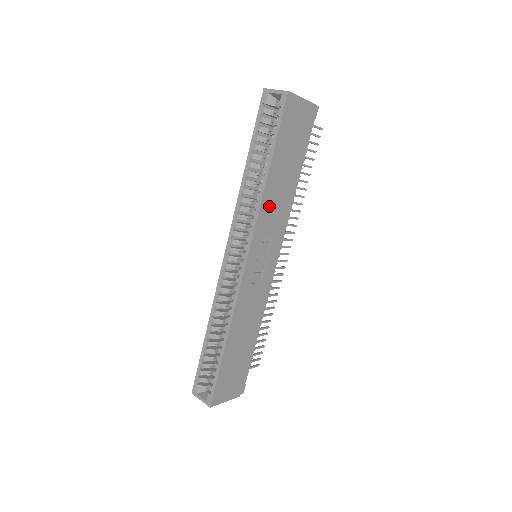
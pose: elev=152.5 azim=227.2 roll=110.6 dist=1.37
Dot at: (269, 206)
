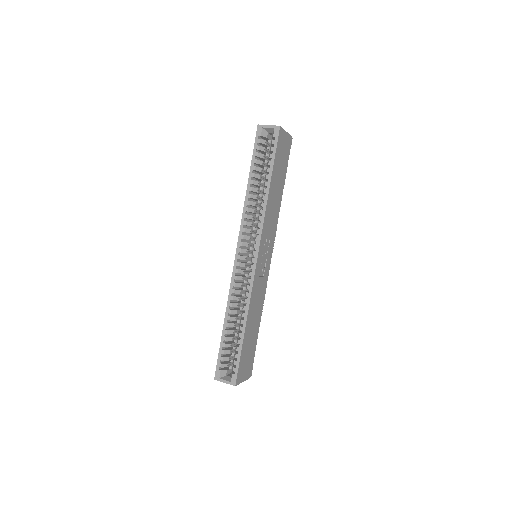
Dot at: (269, 213)
